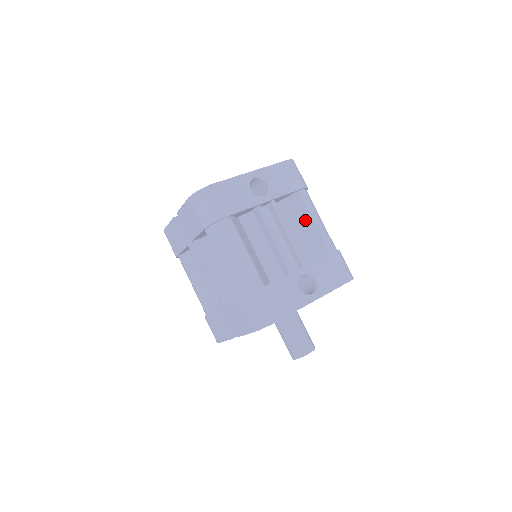
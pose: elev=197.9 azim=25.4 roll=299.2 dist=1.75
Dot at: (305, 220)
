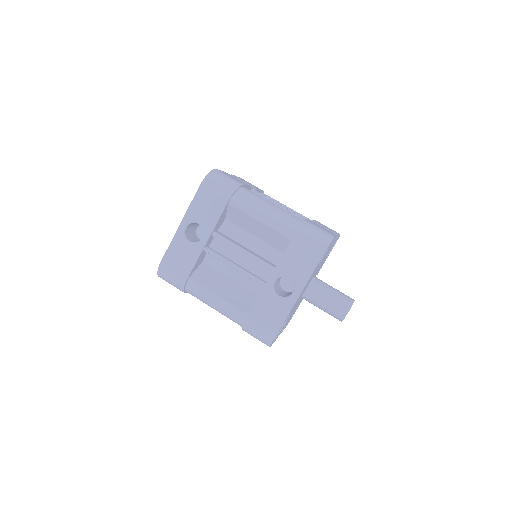
Dot at: (253, 223)
